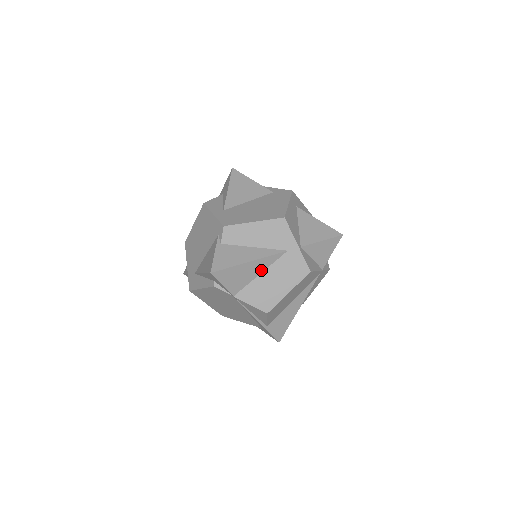
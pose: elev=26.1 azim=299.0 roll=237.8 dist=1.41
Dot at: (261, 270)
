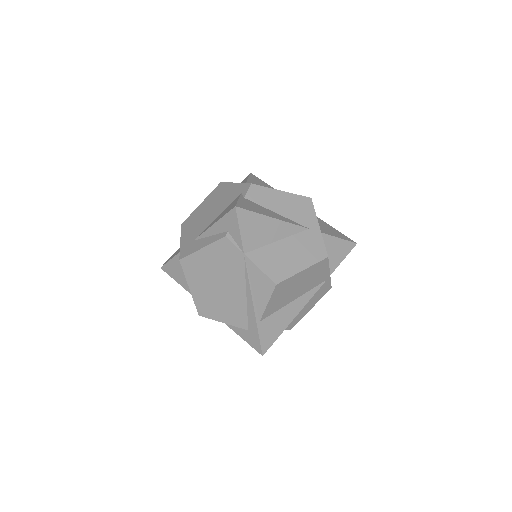
Dot at: (279, 237)
